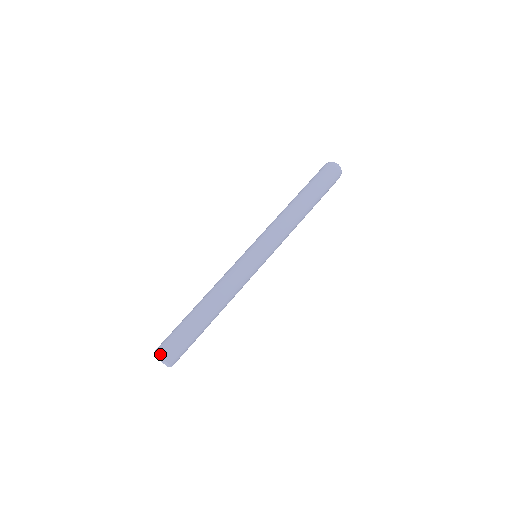
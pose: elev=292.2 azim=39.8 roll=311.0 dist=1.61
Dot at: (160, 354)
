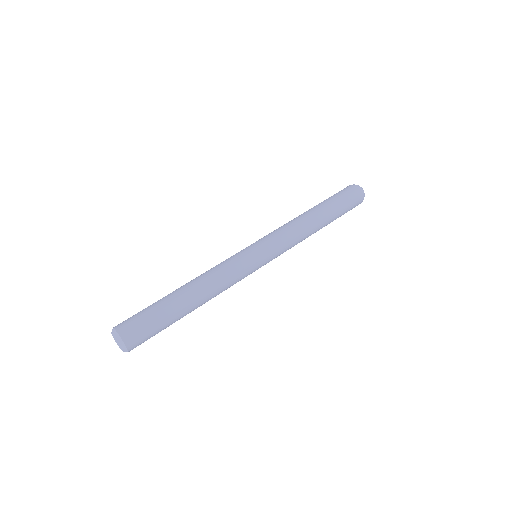
Dot at: (116, 328)
